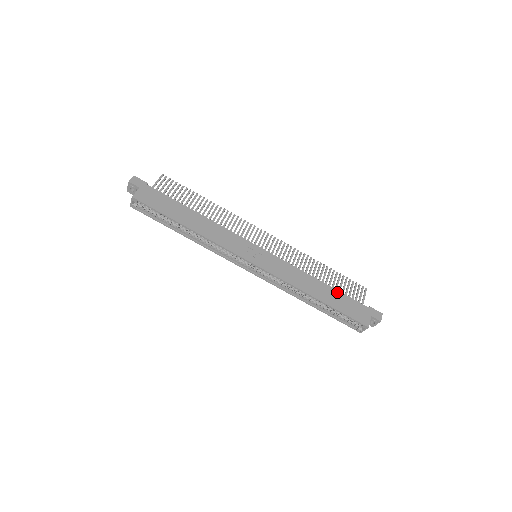
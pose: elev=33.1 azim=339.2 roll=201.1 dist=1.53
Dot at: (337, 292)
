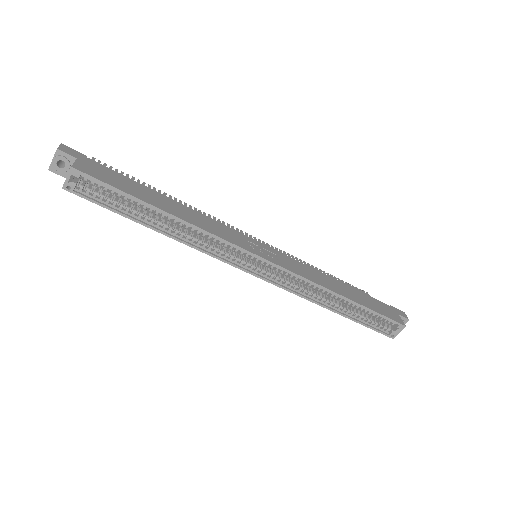
Dot at: (357, 291)
